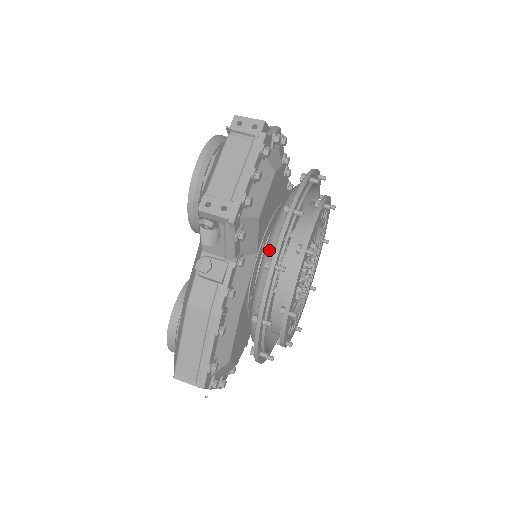
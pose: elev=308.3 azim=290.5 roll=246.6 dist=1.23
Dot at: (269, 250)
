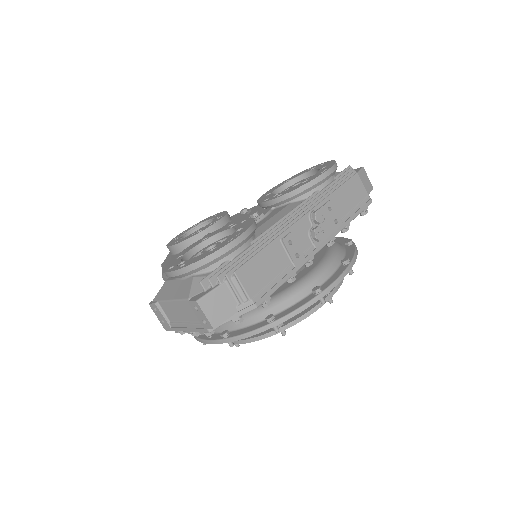
Dot at: occluded
